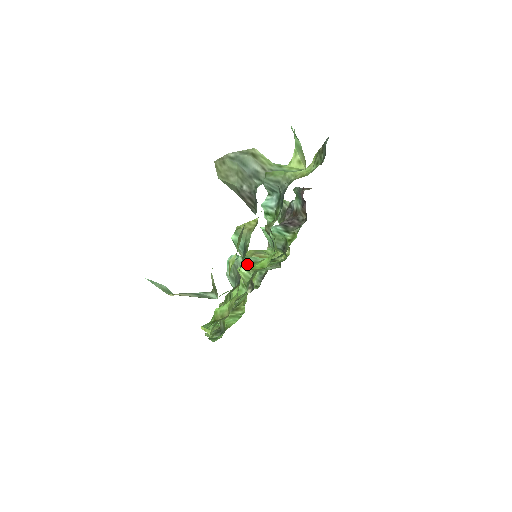
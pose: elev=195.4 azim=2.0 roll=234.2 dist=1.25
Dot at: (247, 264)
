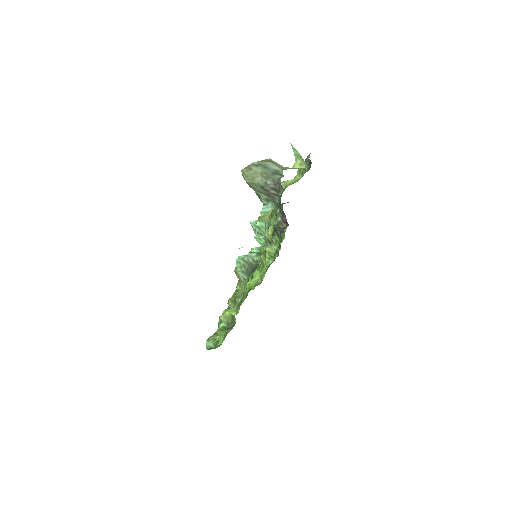
Dot at: (258, 255)
